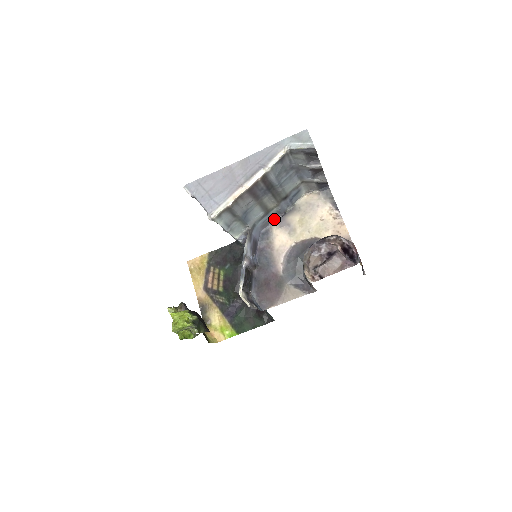
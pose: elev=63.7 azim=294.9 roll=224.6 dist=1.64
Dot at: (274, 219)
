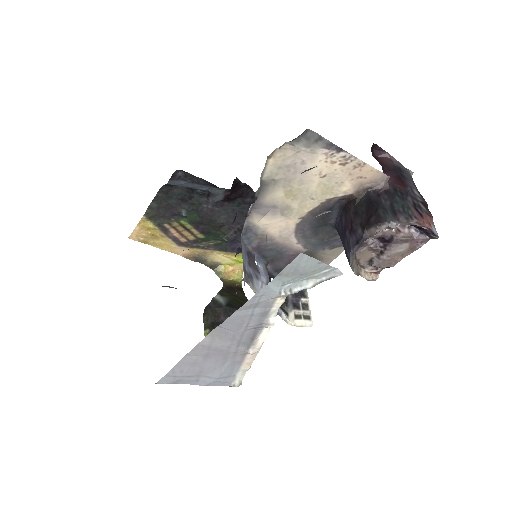
Dot at: occluded
